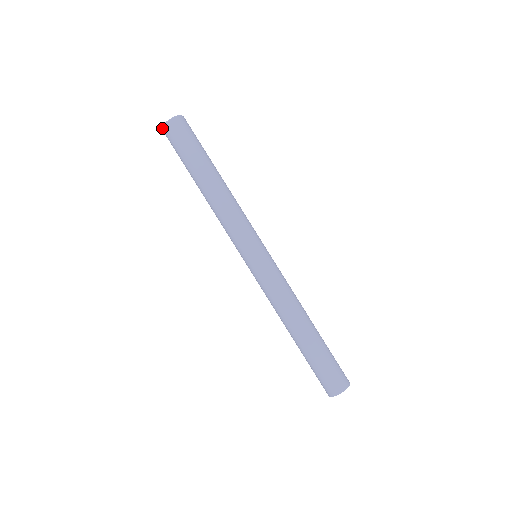
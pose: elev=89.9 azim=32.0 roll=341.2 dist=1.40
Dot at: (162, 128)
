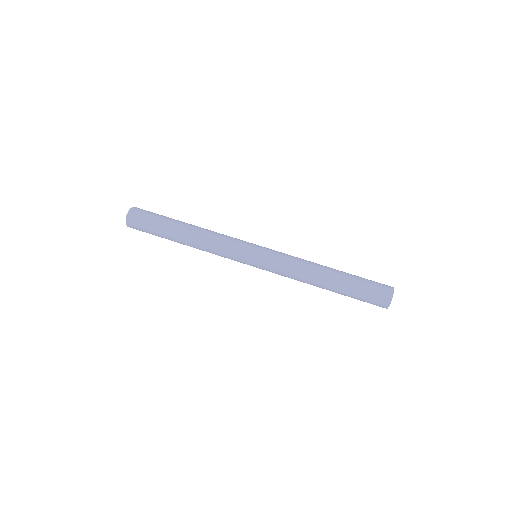
Dot at: occluded
